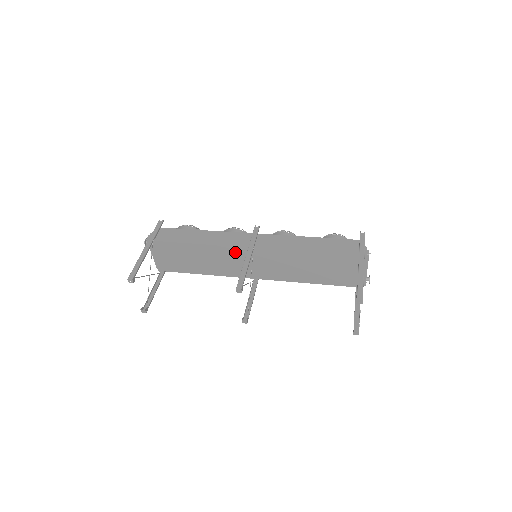
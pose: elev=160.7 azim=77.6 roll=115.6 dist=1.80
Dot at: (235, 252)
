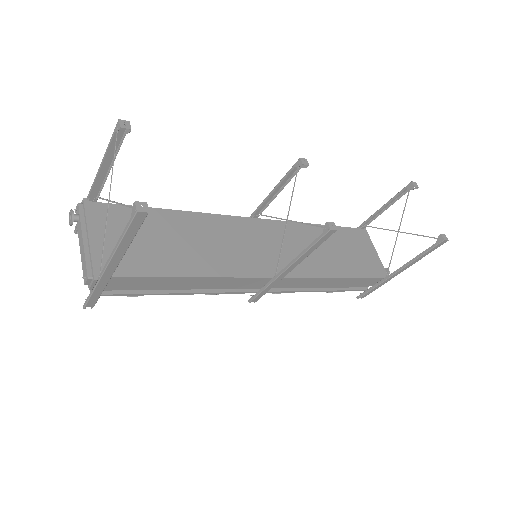
Dot at: (235, 226)
